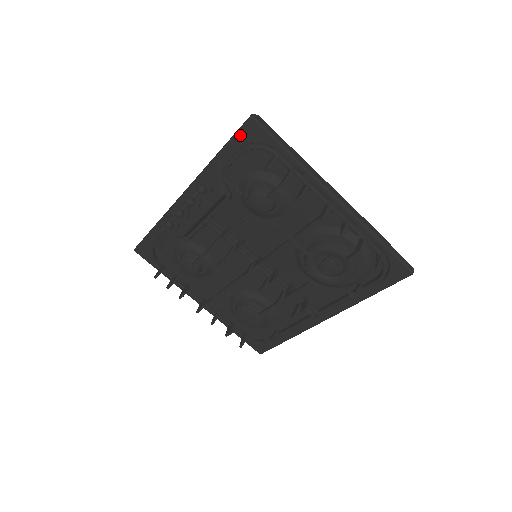
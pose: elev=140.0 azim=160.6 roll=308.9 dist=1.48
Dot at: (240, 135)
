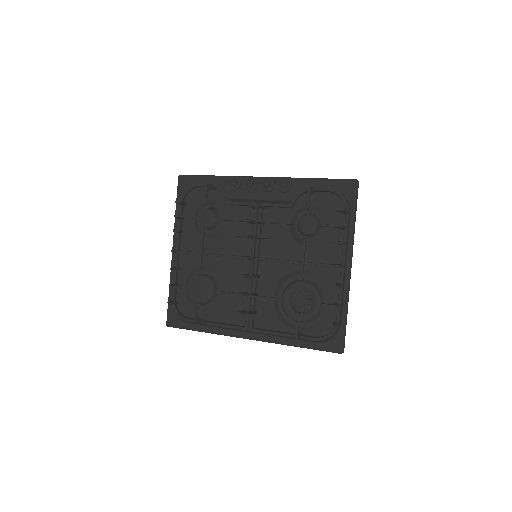
Dot at: (340, 182)
